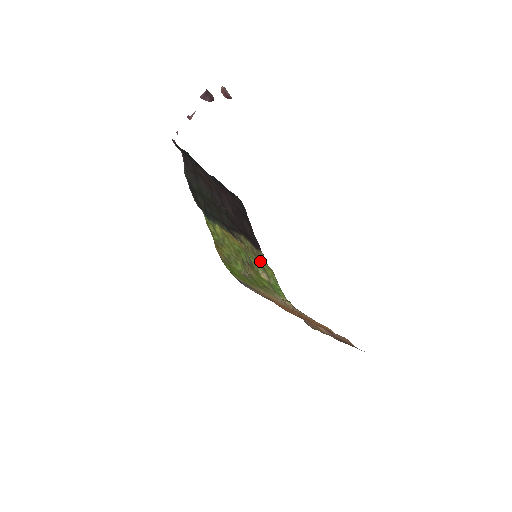
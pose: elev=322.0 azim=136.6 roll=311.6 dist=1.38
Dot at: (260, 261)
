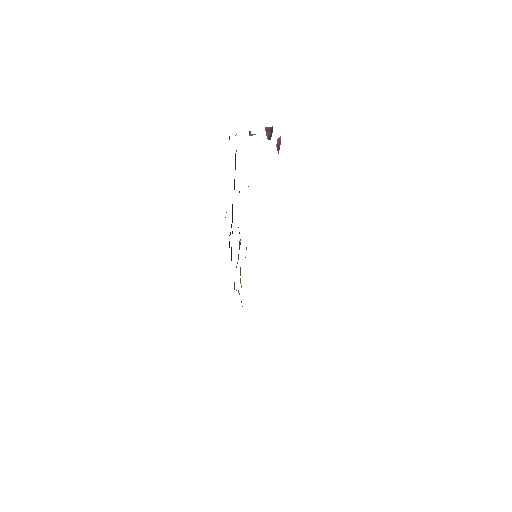
Dot at: occluded
